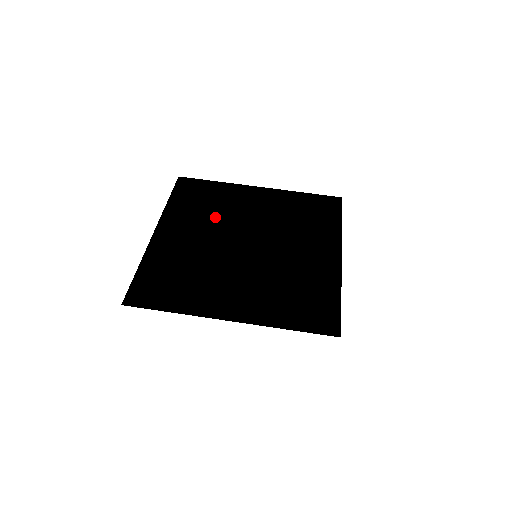
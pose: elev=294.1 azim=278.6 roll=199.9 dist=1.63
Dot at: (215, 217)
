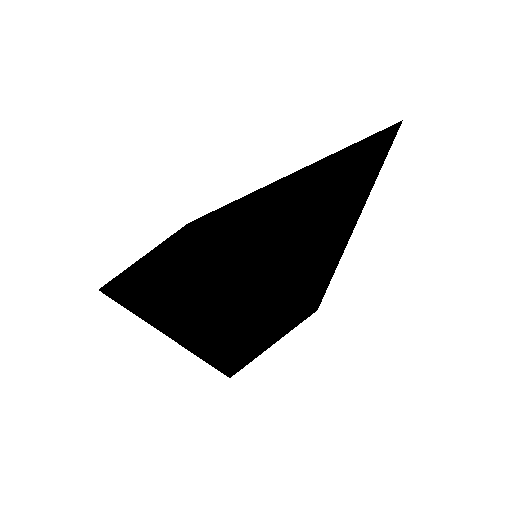
Dot at: occluded
